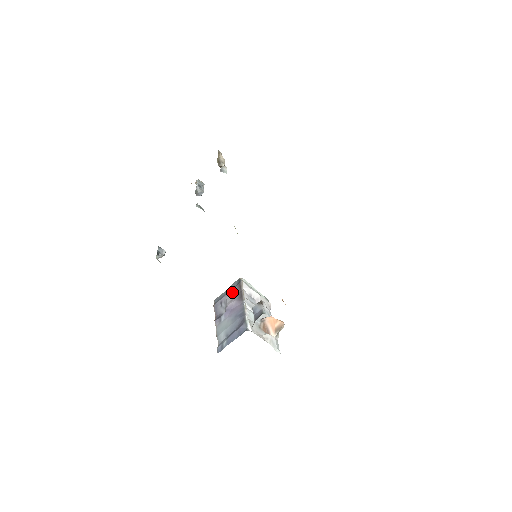
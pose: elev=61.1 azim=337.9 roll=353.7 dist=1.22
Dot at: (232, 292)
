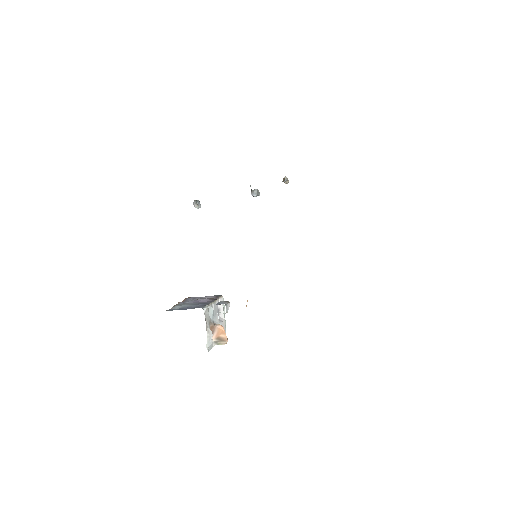
Dot at: (209, 296)
